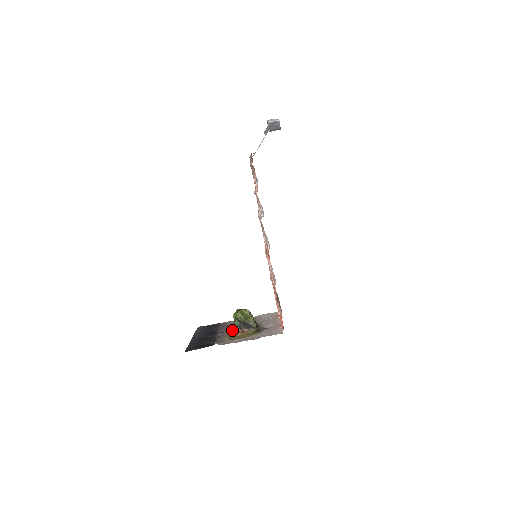
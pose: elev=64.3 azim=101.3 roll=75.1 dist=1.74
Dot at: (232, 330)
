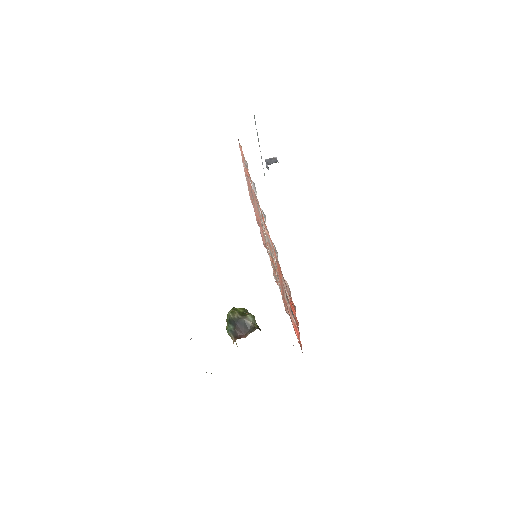
Dot at: occluded
